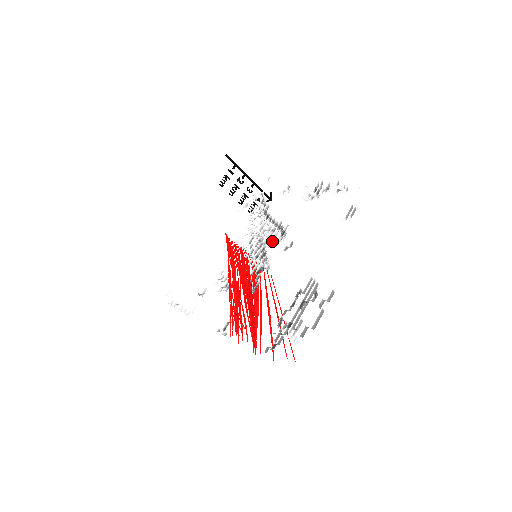
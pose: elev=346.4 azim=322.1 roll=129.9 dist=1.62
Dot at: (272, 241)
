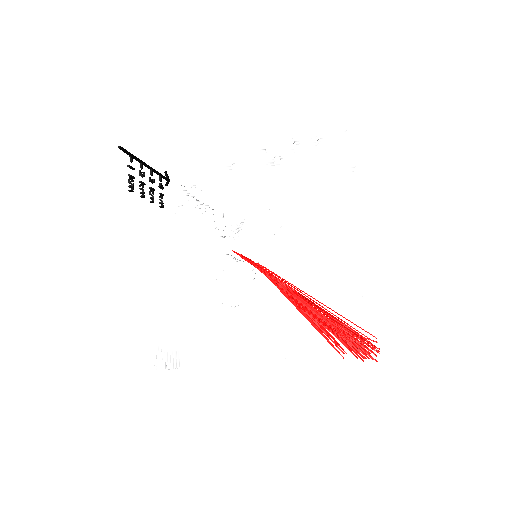
Dot at: occluded
